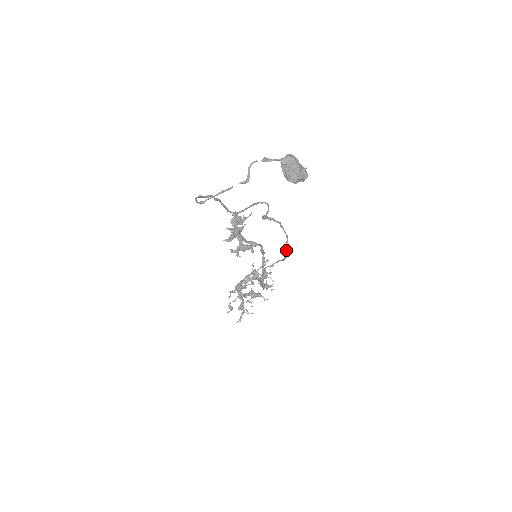
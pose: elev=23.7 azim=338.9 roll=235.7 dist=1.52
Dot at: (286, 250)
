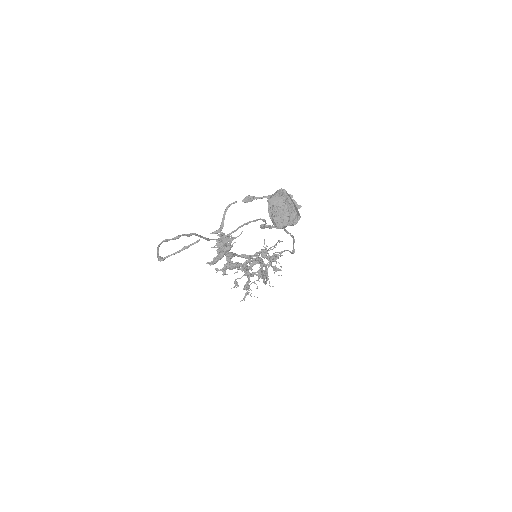
Dot at: (293, 248)
